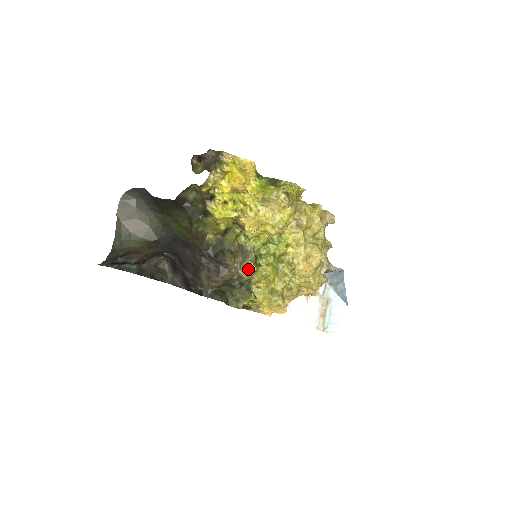
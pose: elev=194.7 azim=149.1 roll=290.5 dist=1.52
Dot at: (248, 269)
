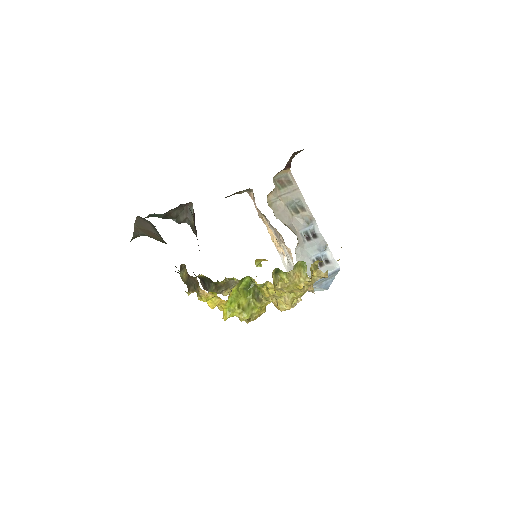
Dot at: (229, 293)
